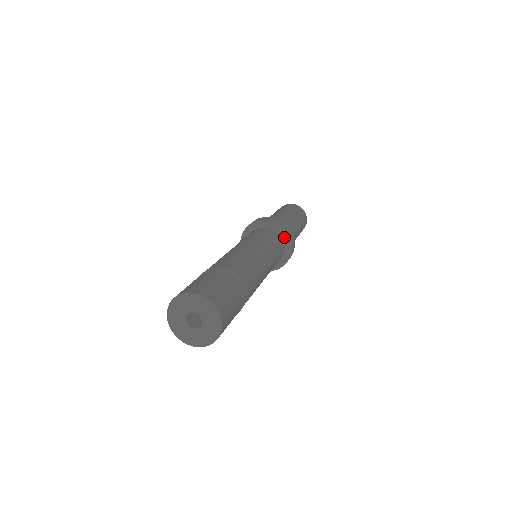
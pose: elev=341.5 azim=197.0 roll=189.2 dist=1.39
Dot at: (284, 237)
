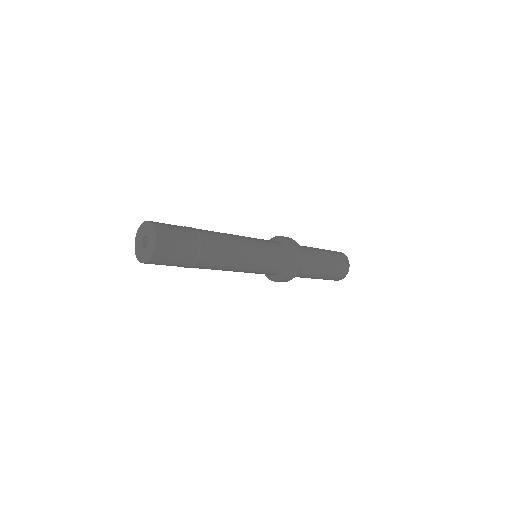
Dot at: (287, 245)
